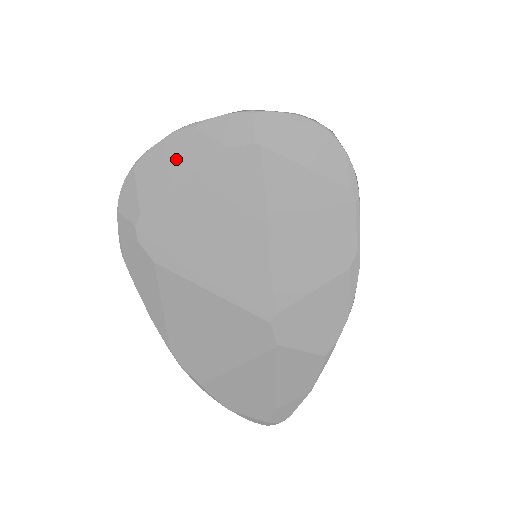
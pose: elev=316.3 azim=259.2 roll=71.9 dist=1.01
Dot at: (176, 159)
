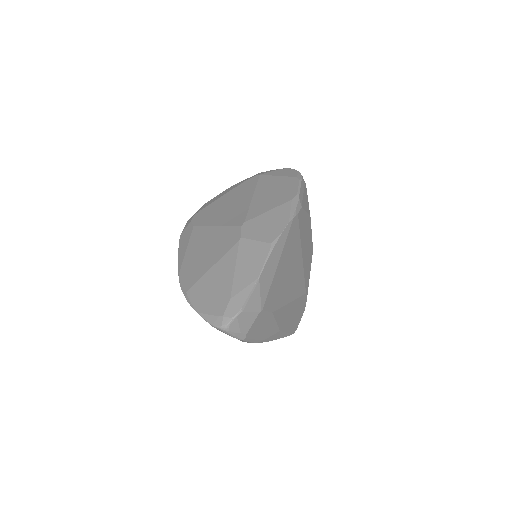
Dot at: (223, 193)
